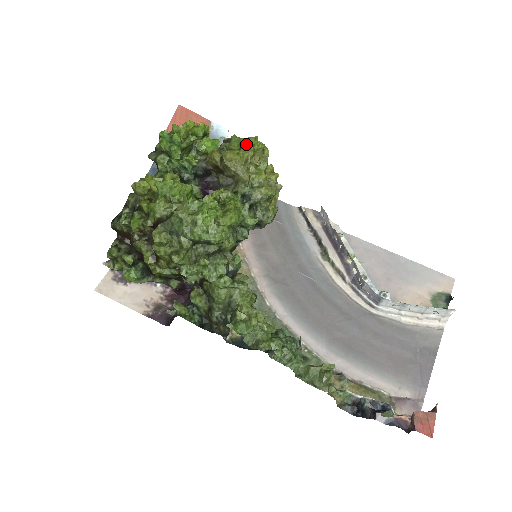
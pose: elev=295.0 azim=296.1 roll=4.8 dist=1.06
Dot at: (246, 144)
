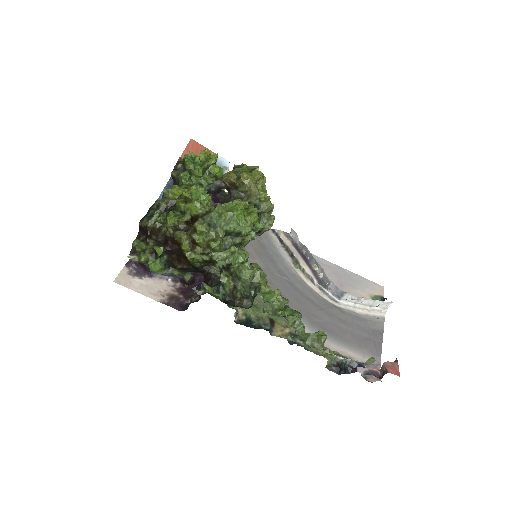
Dot at: (255, 170)
